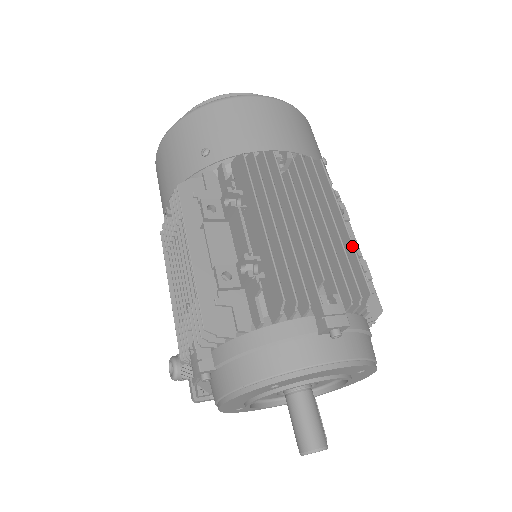
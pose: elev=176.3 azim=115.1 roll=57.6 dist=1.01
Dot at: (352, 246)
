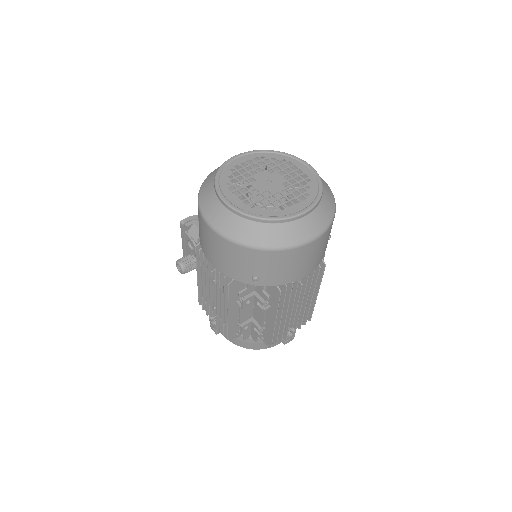
Dot at: (314, 305)
